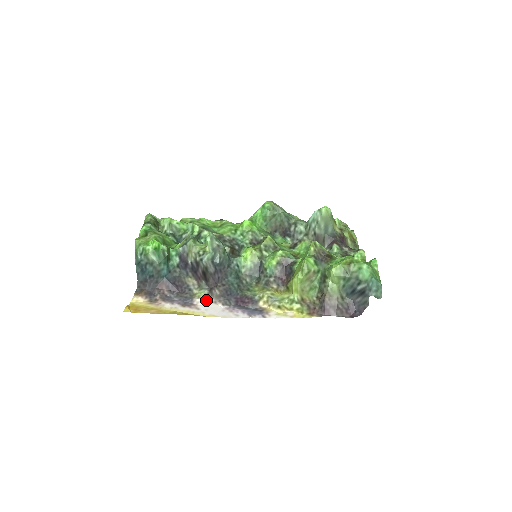
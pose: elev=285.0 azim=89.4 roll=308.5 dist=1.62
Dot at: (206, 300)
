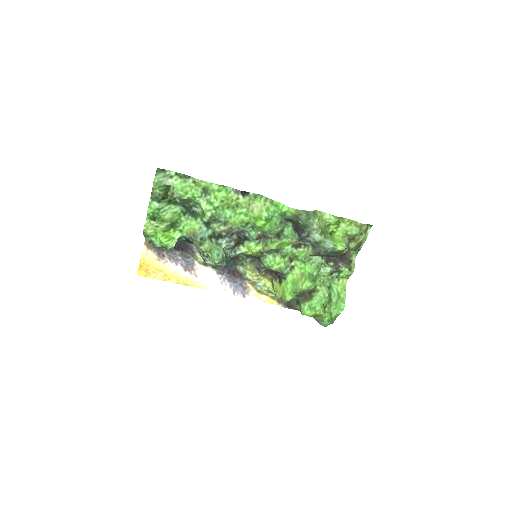
Dot at: (205, 265)
